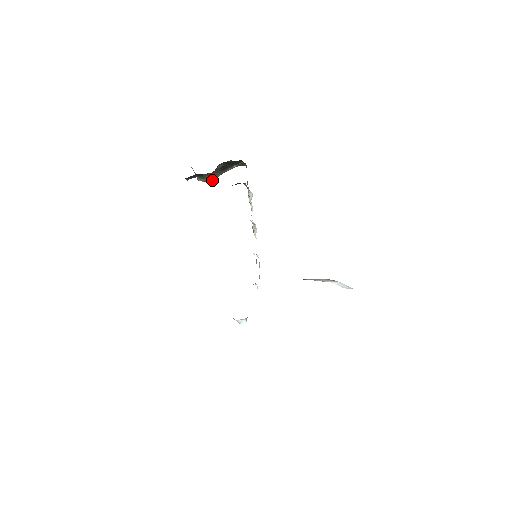
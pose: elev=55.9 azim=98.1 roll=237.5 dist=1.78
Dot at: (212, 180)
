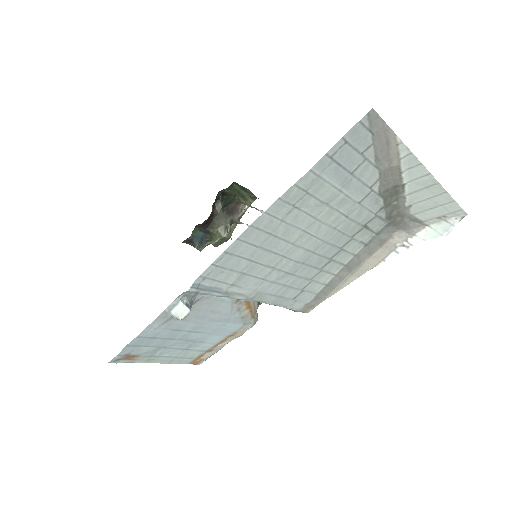
Dot at: (224, 233)
